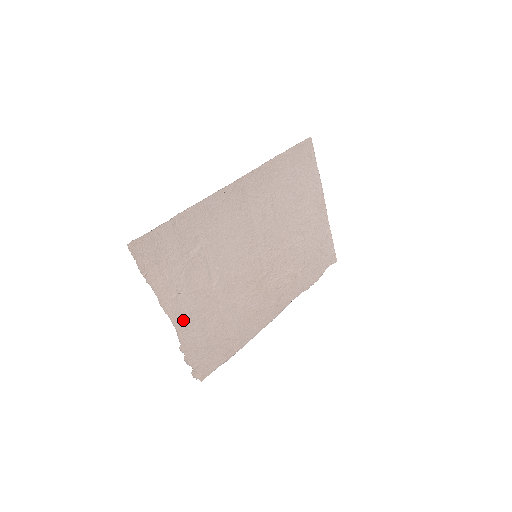
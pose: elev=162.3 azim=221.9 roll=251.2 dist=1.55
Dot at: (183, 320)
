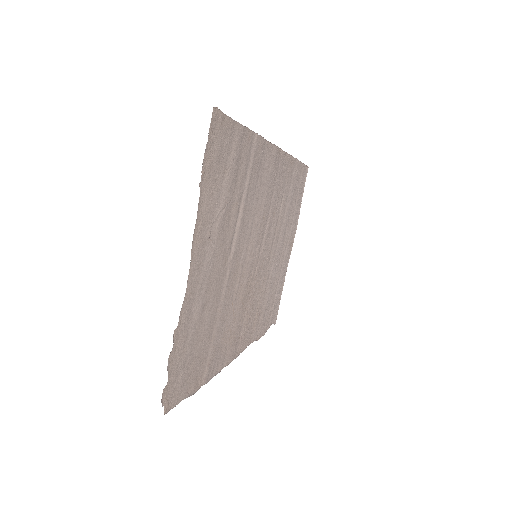
Dot at: (195, 285)
